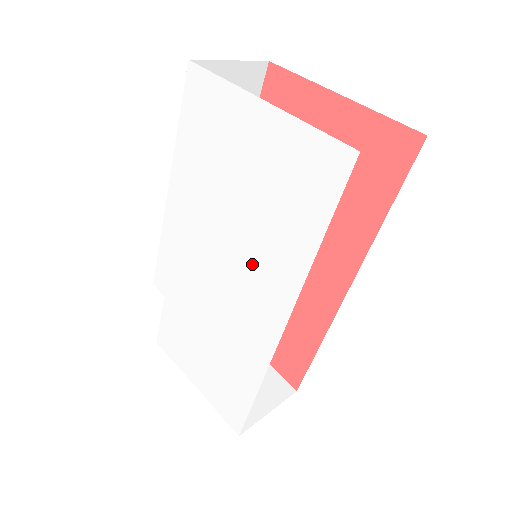
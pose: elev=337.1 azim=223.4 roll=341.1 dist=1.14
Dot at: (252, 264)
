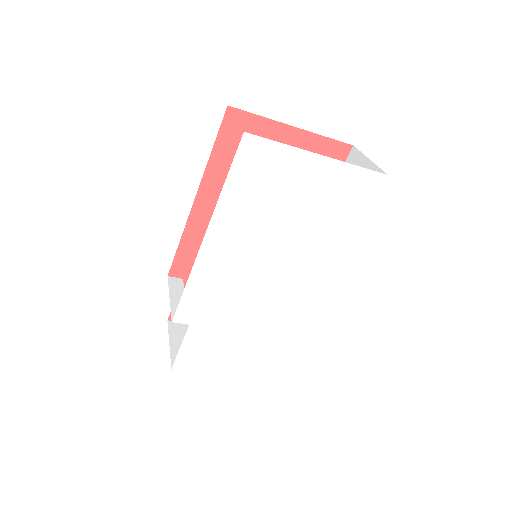
Dot at: (299, 261)
